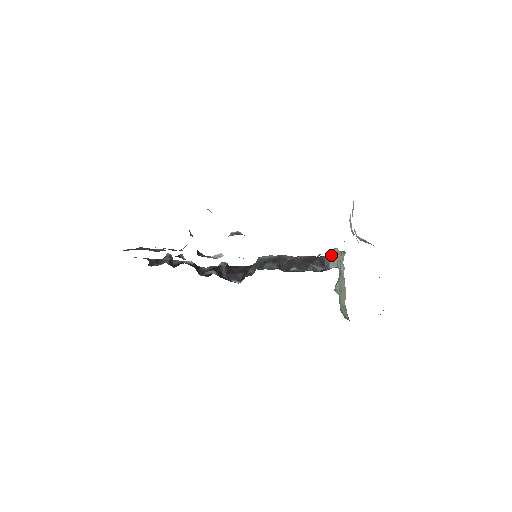
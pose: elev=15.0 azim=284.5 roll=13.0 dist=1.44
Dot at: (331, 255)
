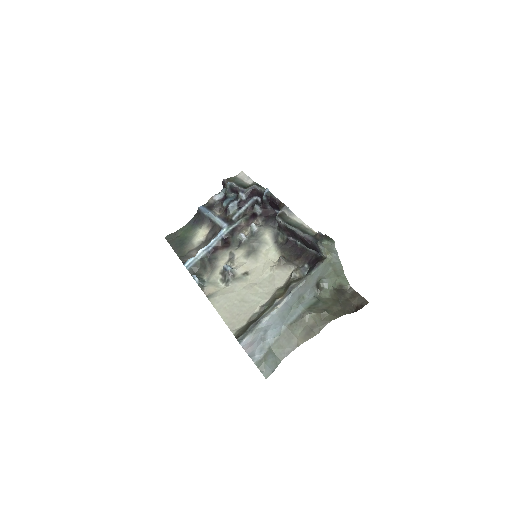
Dot at: (319, 246)
